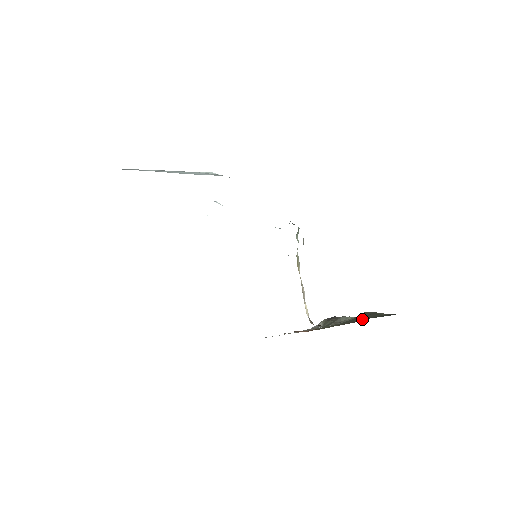
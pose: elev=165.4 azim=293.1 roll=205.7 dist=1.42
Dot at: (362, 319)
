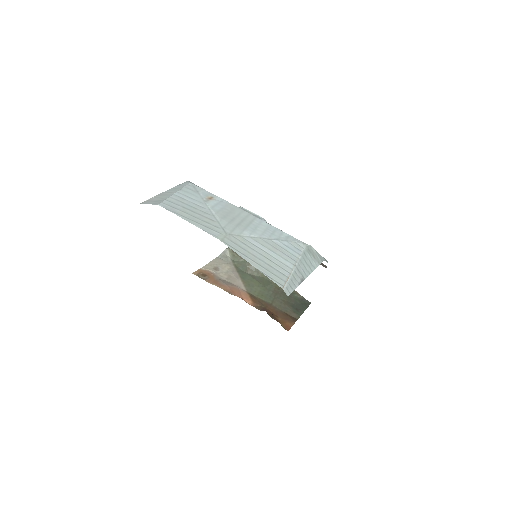
Dot at: (287, 300)
